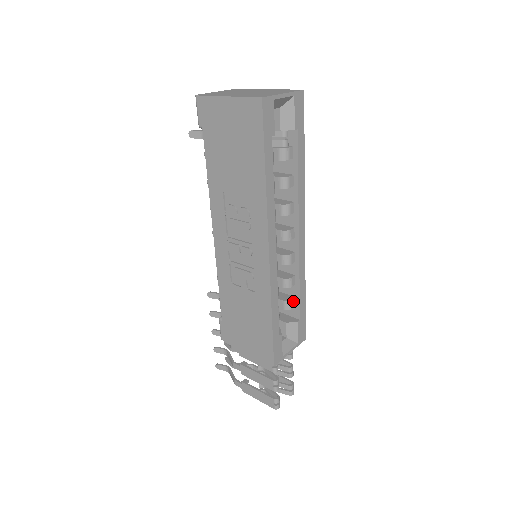
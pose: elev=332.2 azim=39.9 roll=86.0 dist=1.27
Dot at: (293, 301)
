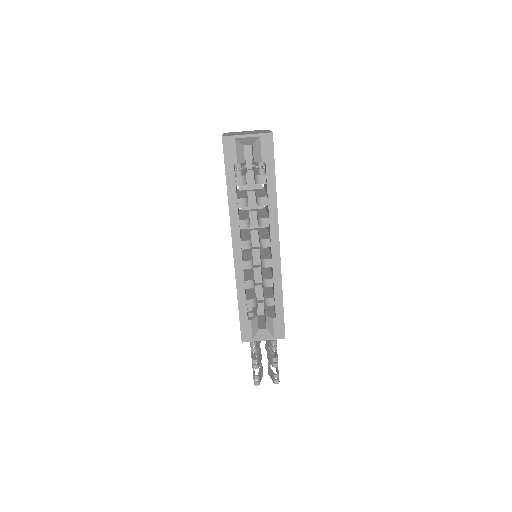
Dot at: (271, 299)
